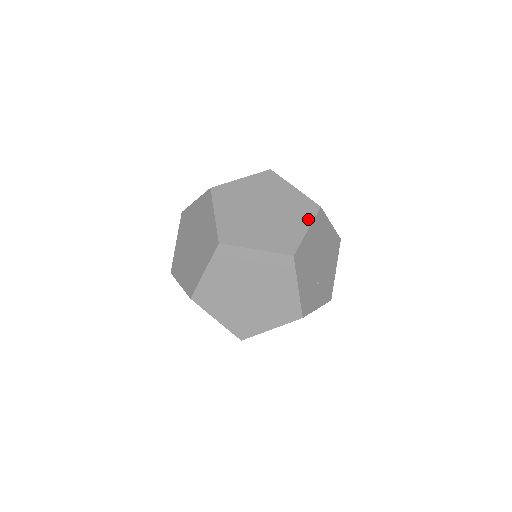
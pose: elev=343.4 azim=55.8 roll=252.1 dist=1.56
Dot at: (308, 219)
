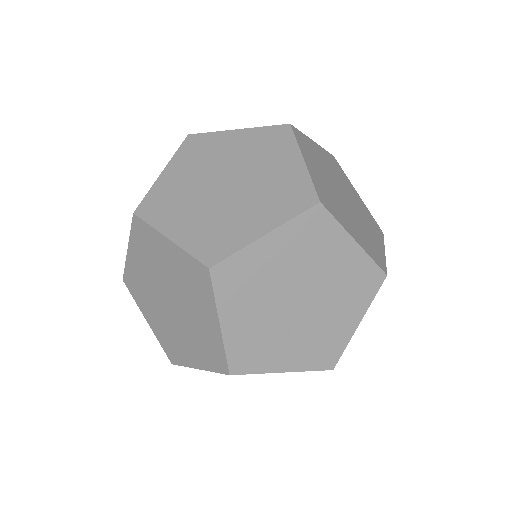
Dot at: (281, 216)
